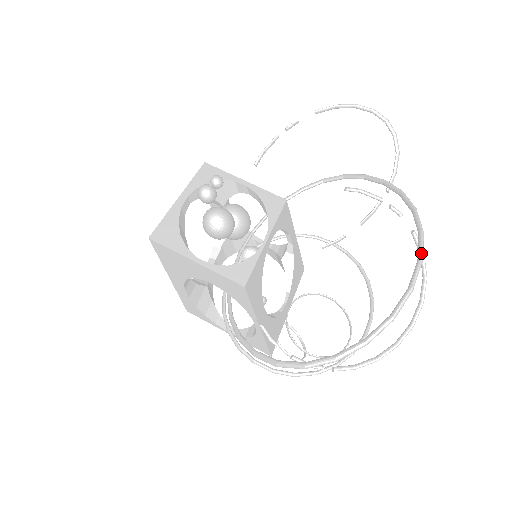
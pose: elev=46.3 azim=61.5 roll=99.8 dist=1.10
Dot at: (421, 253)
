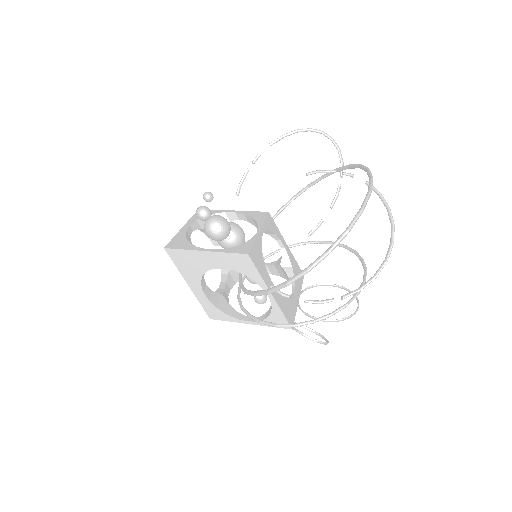
Dot at: (370, 175)
